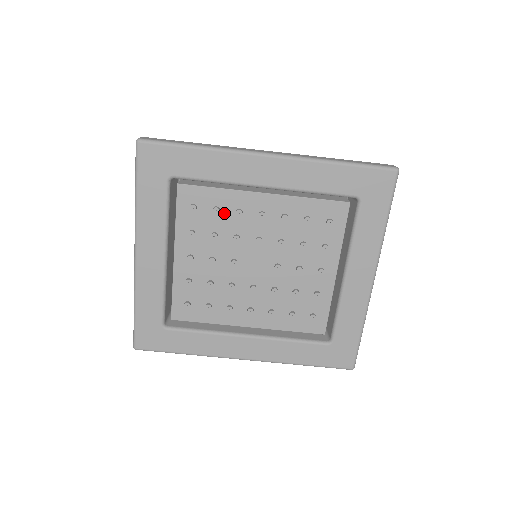
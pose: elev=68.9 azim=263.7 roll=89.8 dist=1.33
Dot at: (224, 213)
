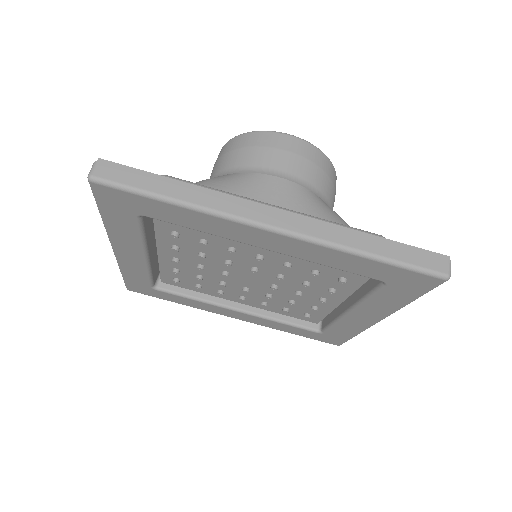
Dot at: (213, 245)
